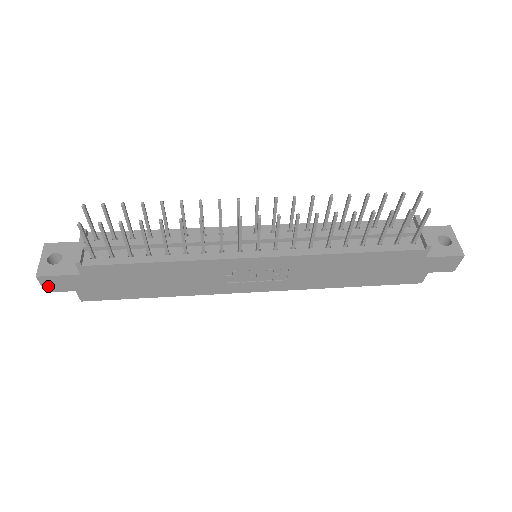
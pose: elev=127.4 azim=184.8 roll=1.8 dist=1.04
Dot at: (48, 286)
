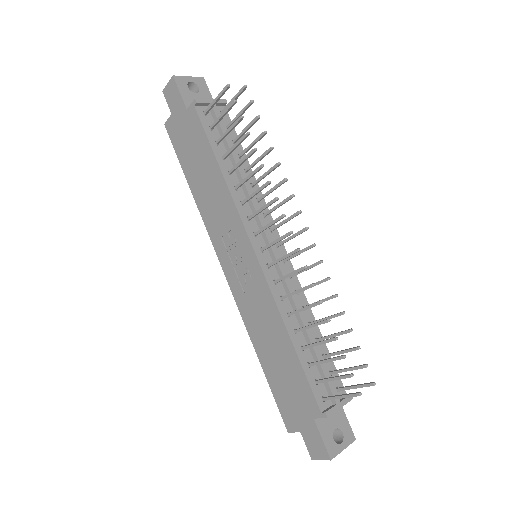
Dot at: (168, 90)
